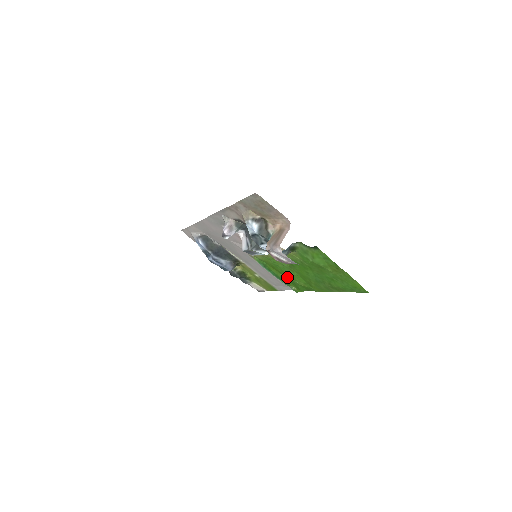
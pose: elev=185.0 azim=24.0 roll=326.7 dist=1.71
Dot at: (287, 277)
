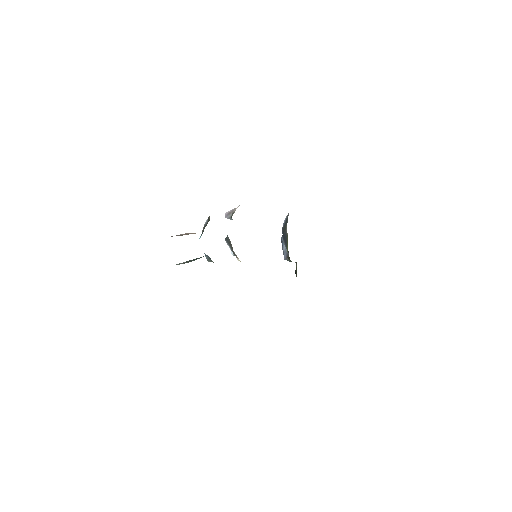
Dot at: occluded
